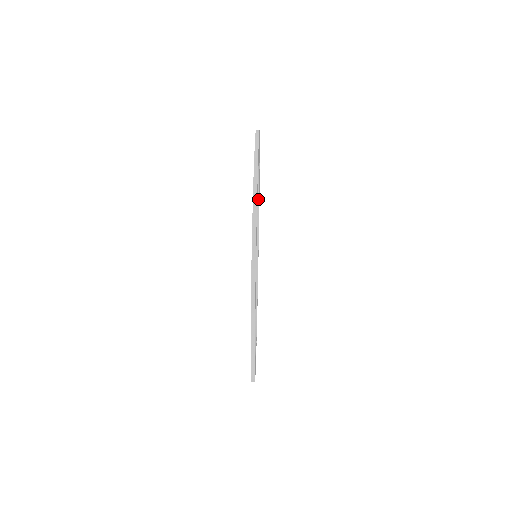
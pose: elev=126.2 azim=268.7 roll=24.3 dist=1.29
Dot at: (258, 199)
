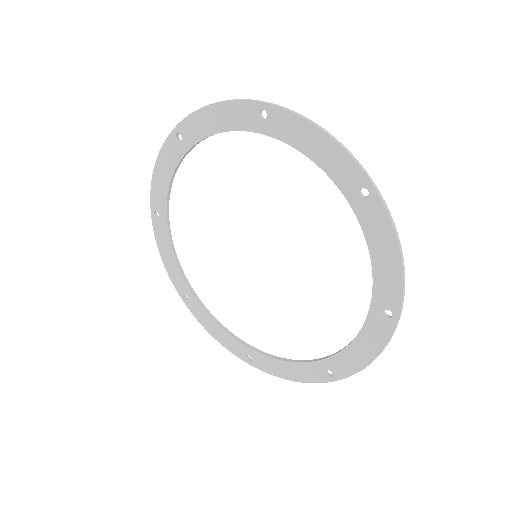
Dot at: (183, 274)
